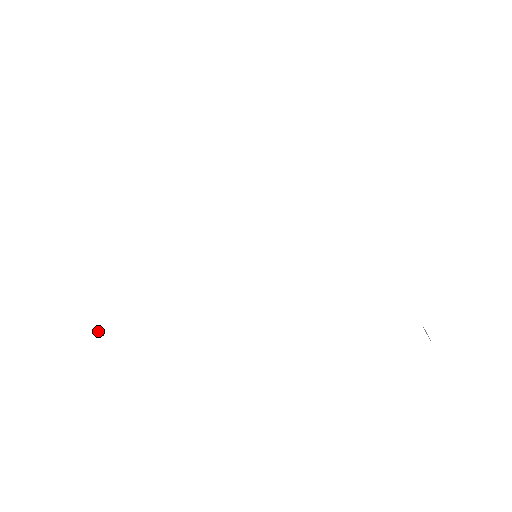
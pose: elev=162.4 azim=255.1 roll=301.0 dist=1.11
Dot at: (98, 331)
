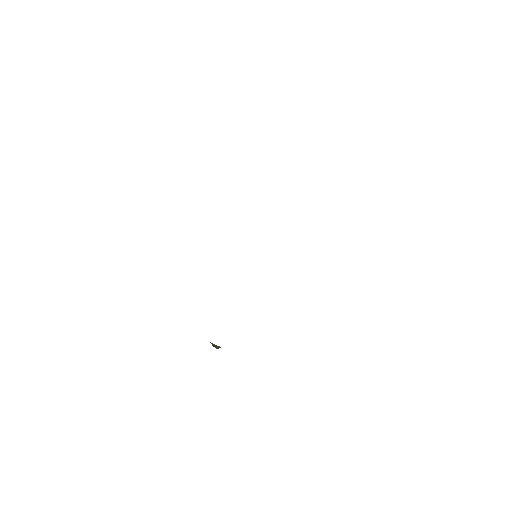
Dot at: (214, 346)
